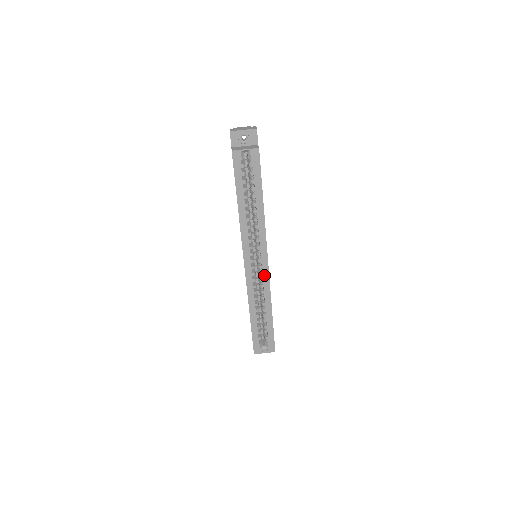
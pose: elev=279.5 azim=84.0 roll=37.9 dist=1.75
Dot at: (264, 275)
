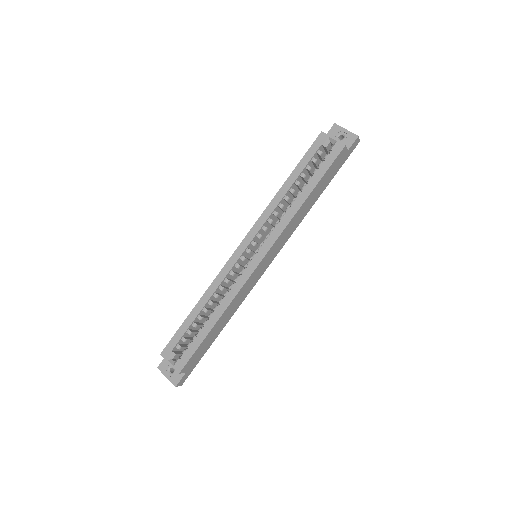
Dot at: (245, 274)
